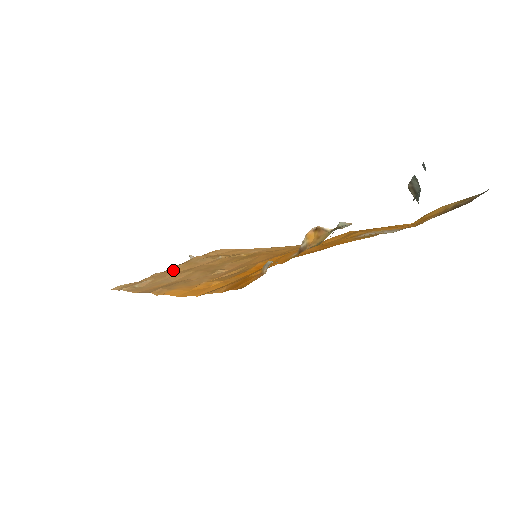
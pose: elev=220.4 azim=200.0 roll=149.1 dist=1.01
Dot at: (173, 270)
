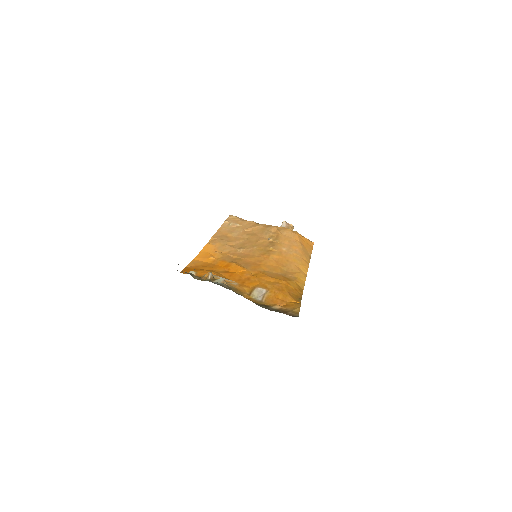
Dot at: (253, 227)
